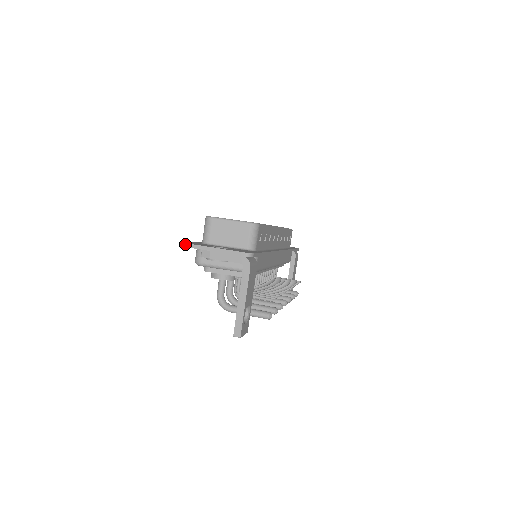
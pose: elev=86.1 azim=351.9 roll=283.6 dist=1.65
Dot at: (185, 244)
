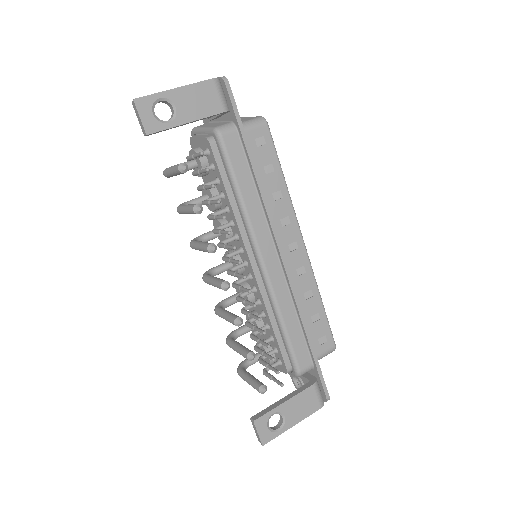
Dot at: occluded
